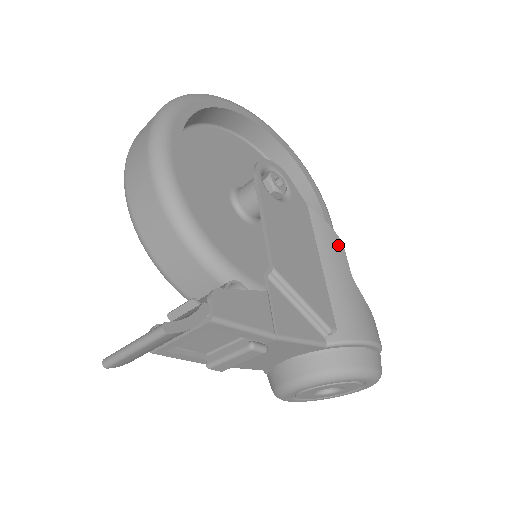
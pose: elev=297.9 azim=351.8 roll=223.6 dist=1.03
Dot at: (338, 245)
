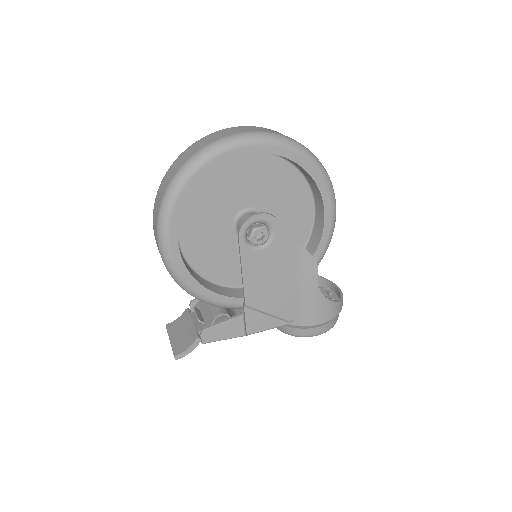
Dot at: (311, 265)
